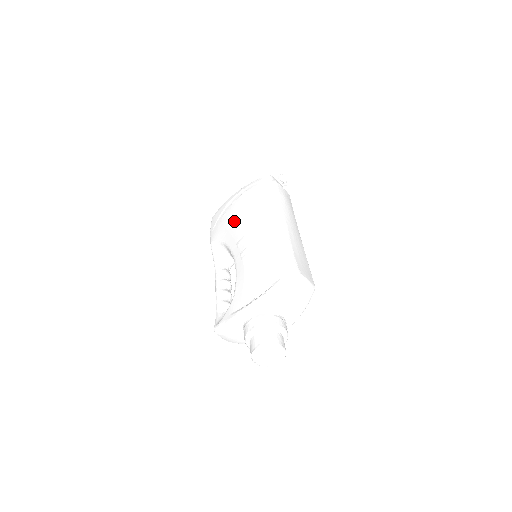
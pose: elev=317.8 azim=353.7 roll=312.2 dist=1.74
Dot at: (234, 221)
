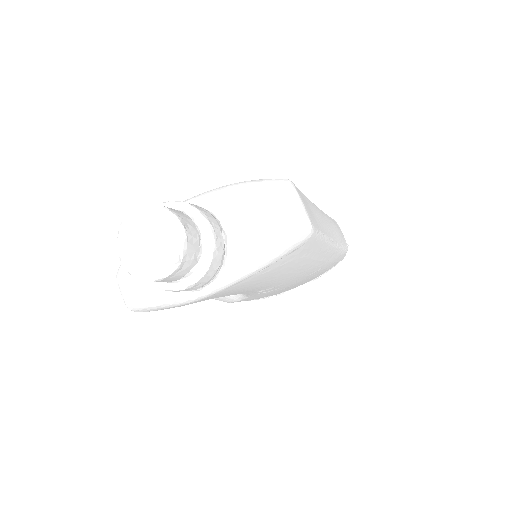
Dot at: occluded
